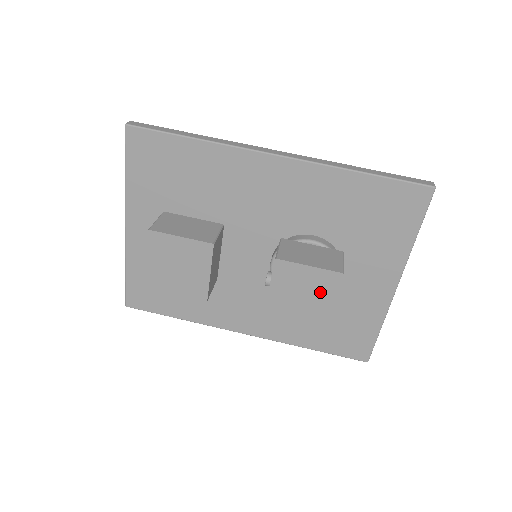
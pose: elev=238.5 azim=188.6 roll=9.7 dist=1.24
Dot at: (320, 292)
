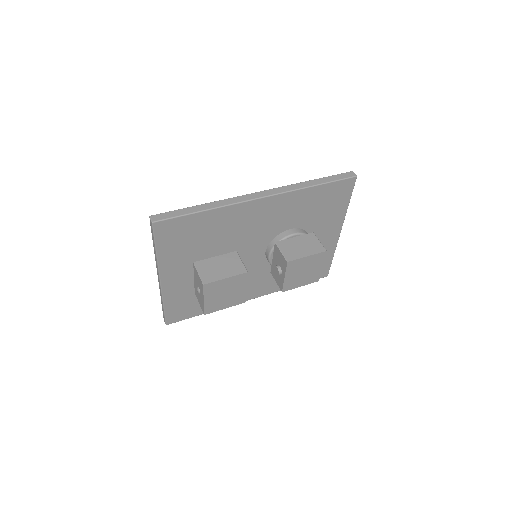
Dot at: (314, 265)
